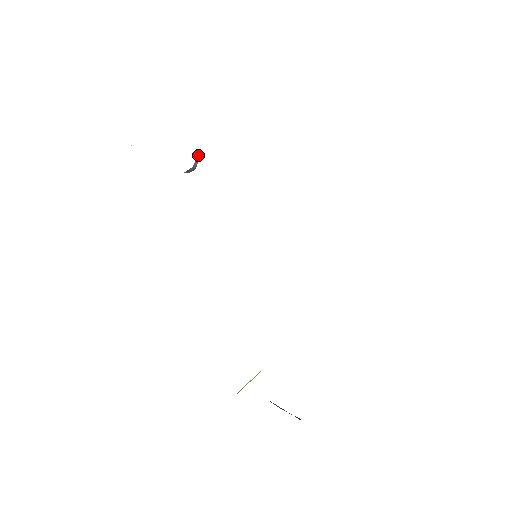
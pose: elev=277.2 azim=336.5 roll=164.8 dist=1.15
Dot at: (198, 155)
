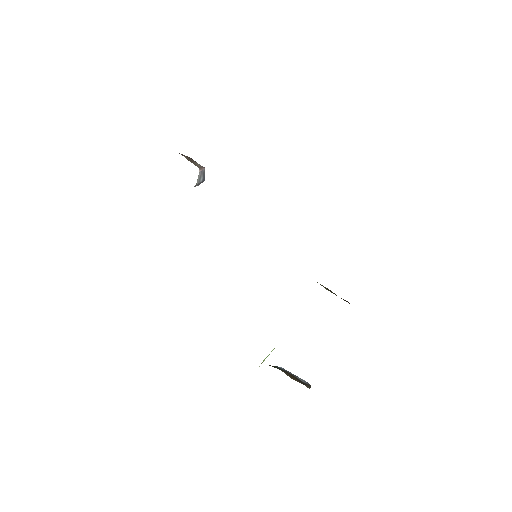
Dot at: (199, 173)
